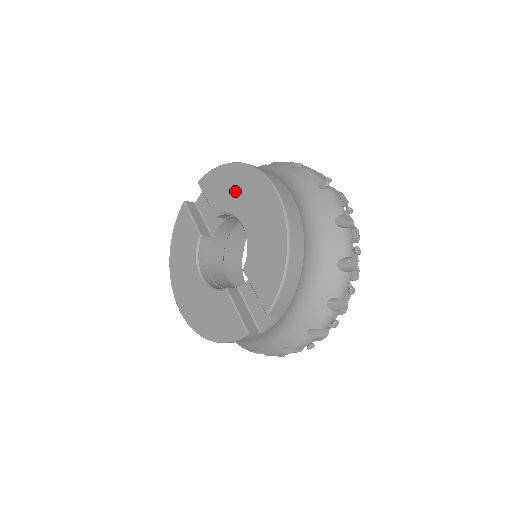
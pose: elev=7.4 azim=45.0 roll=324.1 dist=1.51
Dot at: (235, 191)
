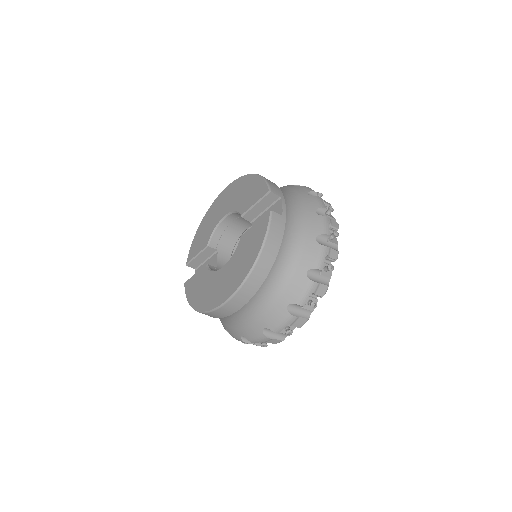
Dot at: (209, 223)
